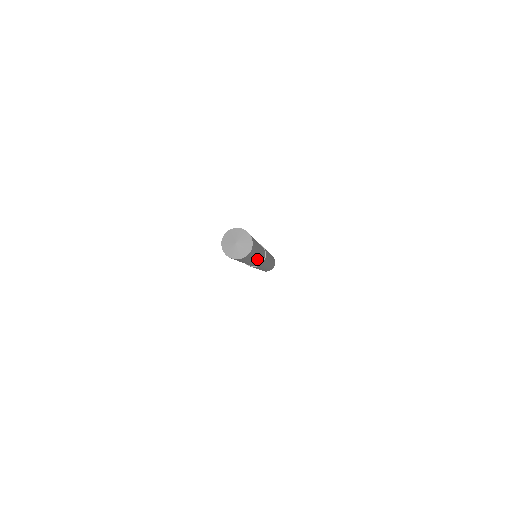
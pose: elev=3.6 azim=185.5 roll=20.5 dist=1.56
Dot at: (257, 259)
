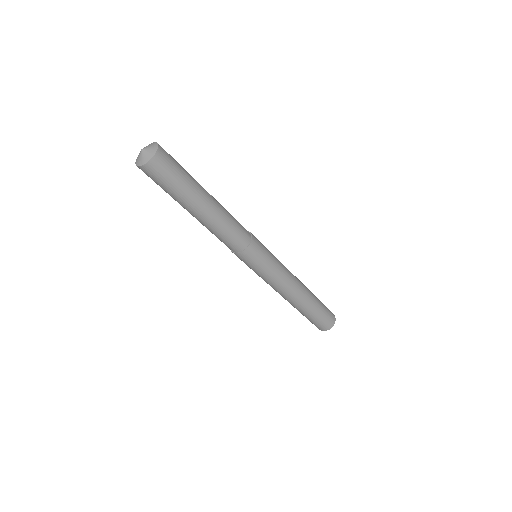
Dot at: (216, 202)
